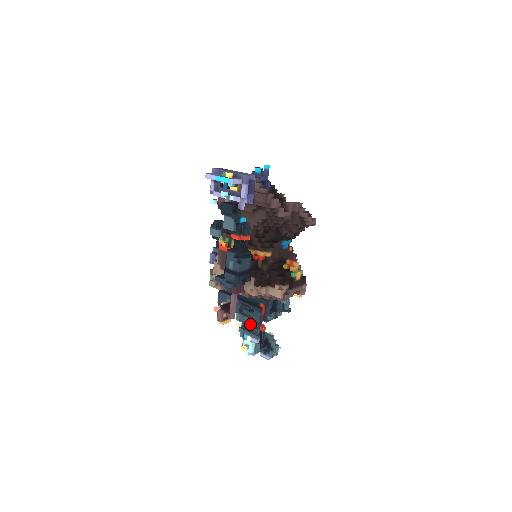
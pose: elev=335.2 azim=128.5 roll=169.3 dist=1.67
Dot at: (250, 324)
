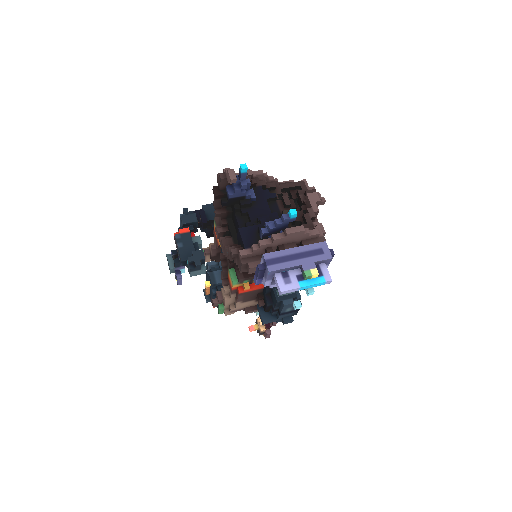
Dot at: occluded
